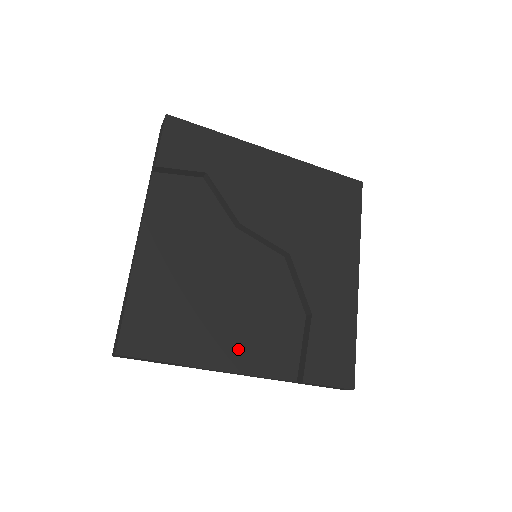
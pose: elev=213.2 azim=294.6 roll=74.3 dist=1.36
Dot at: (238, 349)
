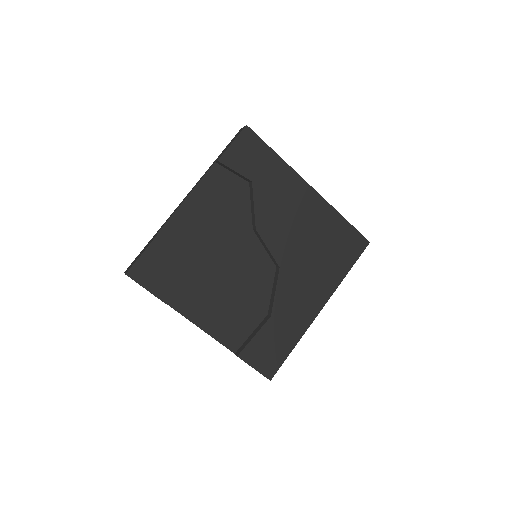
Dot at: (207, 311)
